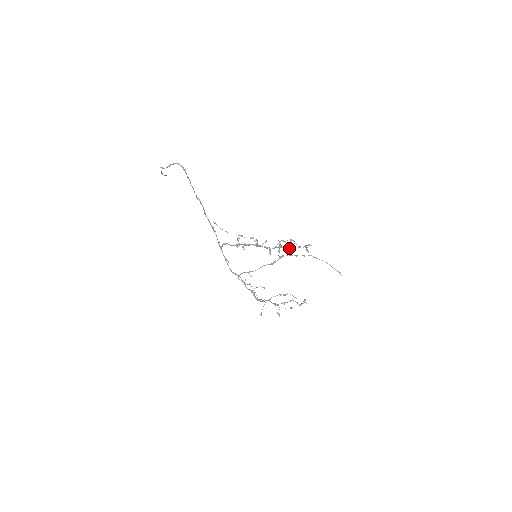
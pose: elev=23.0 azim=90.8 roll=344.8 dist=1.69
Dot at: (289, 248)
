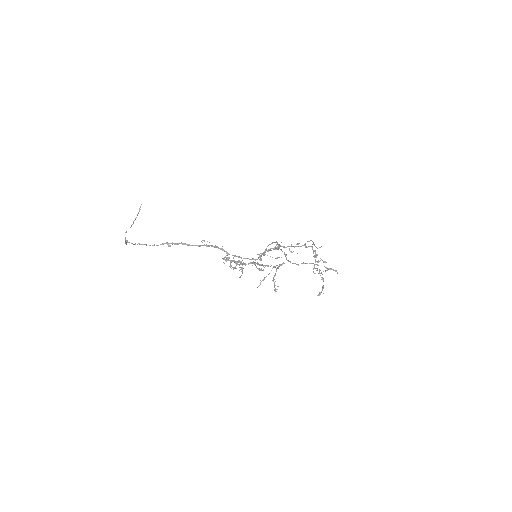
Dot at: occluded
